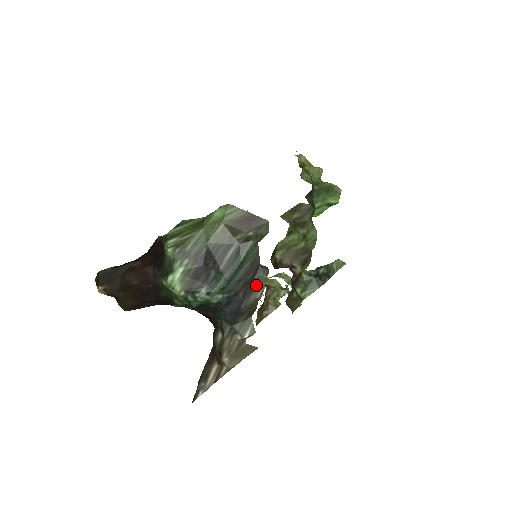
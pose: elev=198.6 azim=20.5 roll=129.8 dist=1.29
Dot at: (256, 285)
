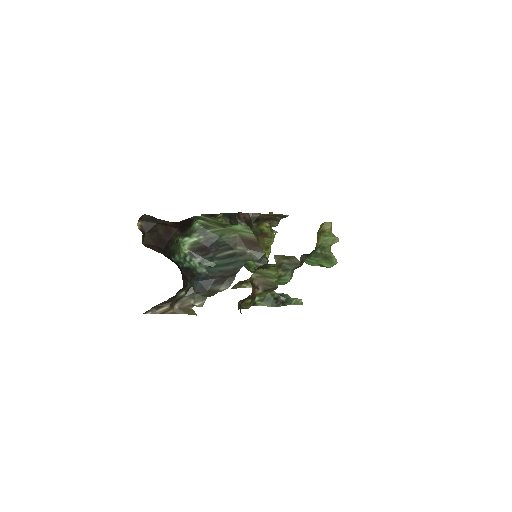
Dot at: (225, 282)
